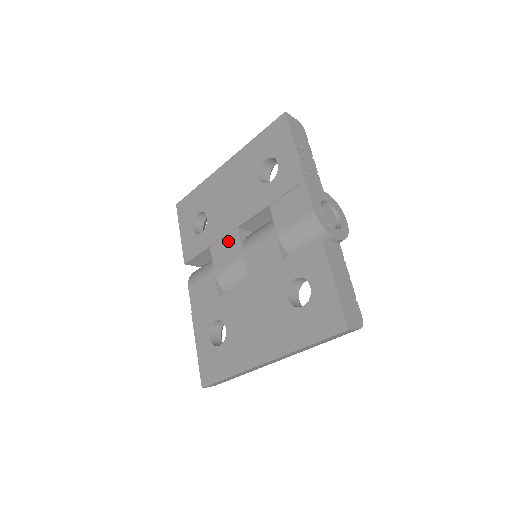
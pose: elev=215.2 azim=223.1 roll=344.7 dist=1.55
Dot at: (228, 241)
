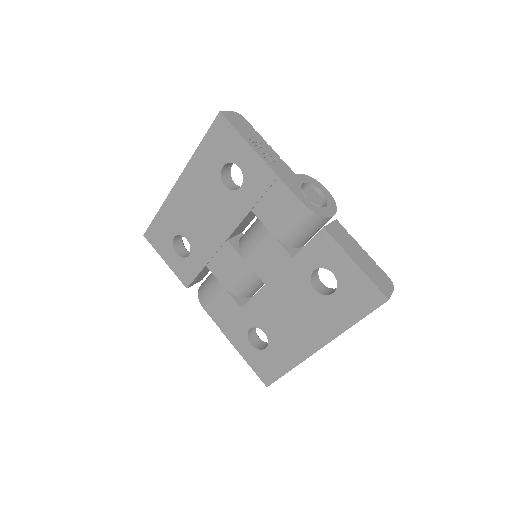
Dot at: (223, 255)
